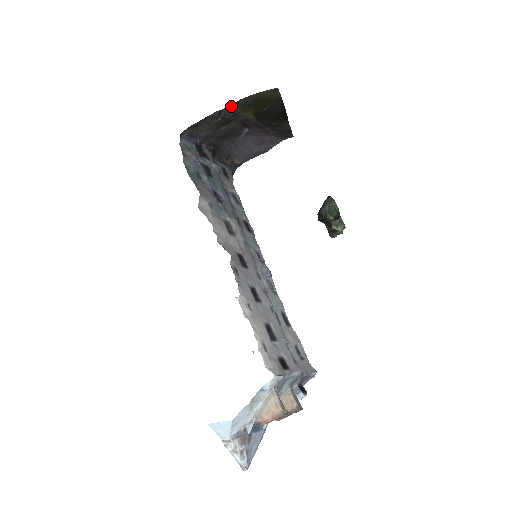
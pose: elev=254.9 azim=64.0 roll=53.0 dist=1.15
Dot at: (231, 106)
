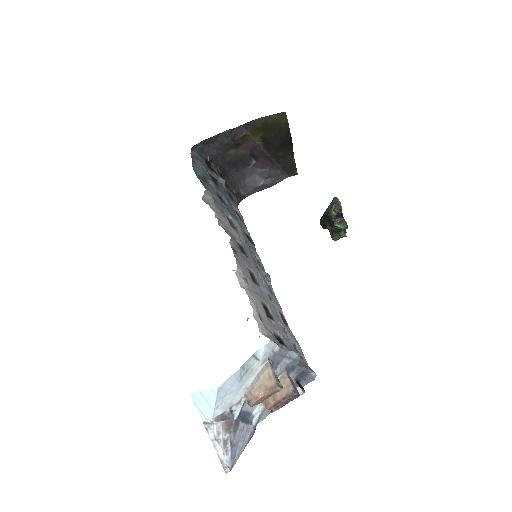
Dot at: (242, 127)
